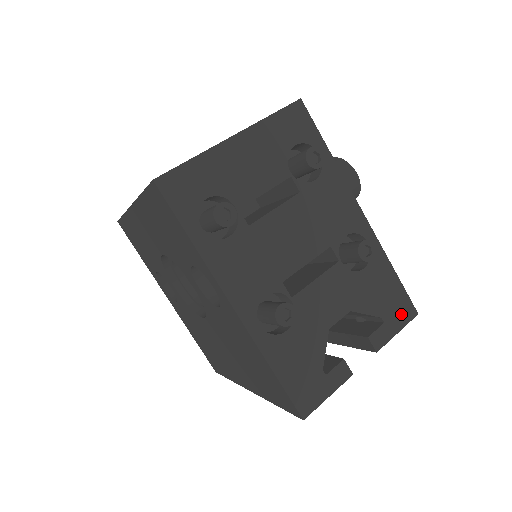
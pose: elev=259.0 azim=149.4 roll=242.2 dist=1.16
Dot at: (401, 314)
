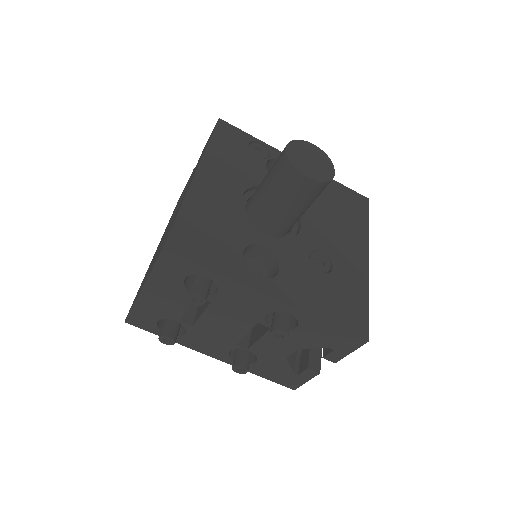
Dot at: (349, 344)
